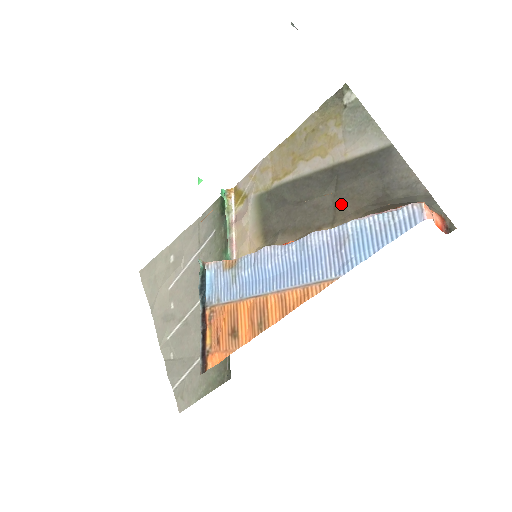
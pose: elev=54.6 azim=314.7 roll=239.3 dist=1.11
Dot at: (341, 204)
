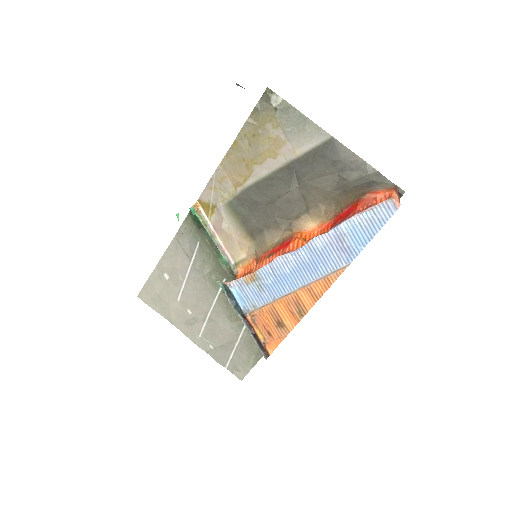
Dot at: (308, 194)
